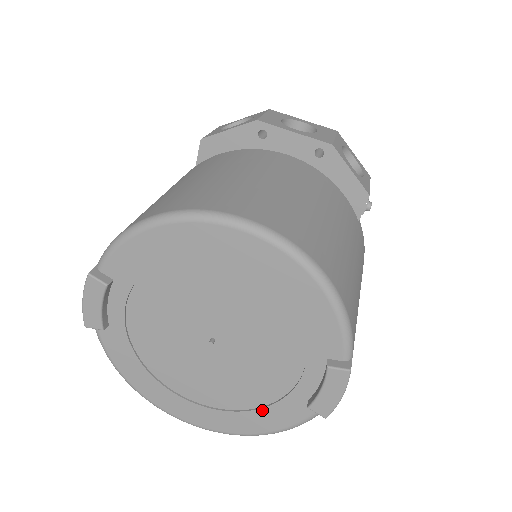
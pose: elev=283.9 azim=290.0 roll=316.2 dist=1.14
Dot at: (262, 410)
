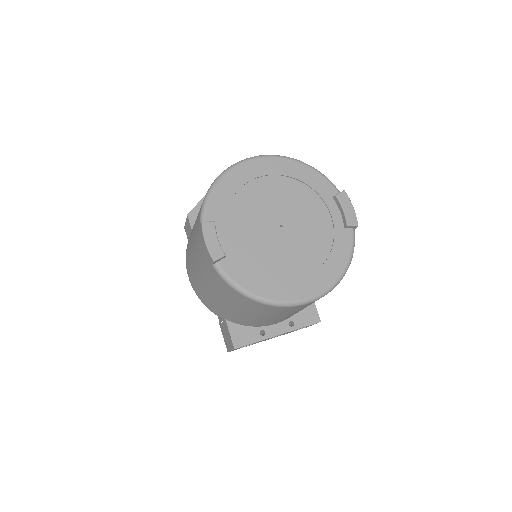
Dot at: (332, 253)
